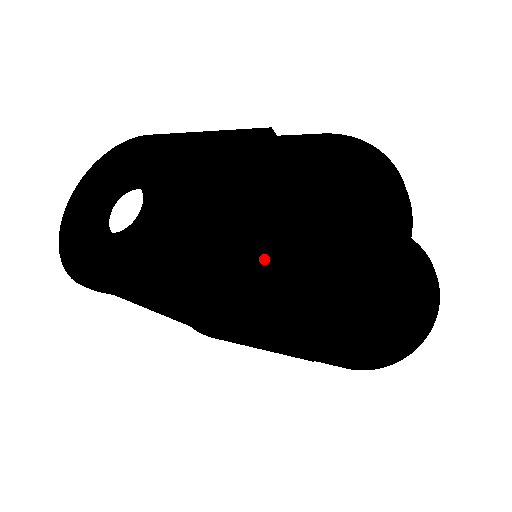
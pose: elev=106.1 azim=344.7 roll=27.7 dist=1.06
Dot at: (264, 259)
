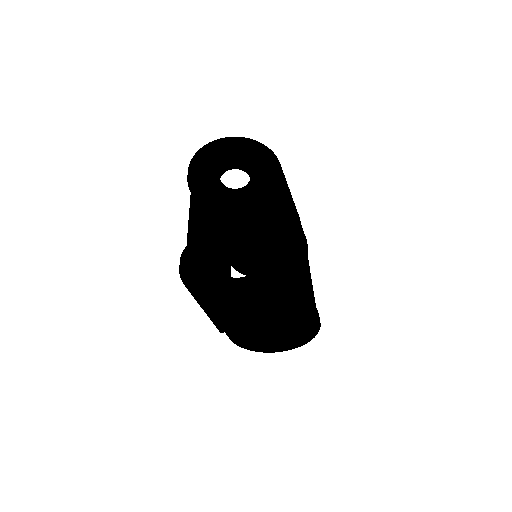
Dot at: (253, 327)
